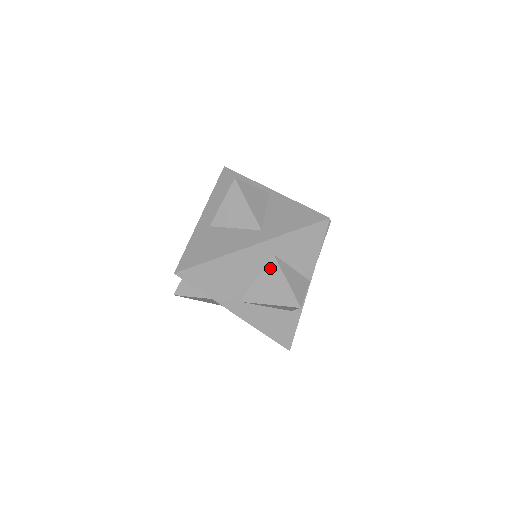
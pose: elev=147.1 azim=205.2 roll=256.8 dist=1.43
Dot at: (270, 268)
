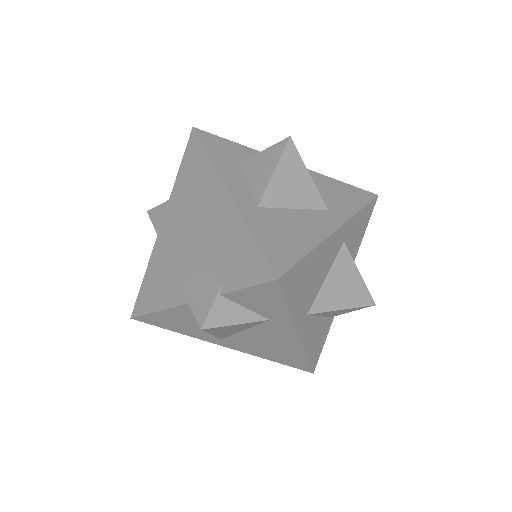
Dot at: (341, 260)
